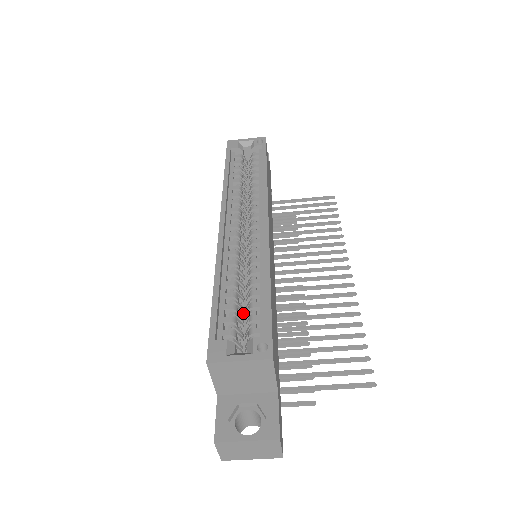
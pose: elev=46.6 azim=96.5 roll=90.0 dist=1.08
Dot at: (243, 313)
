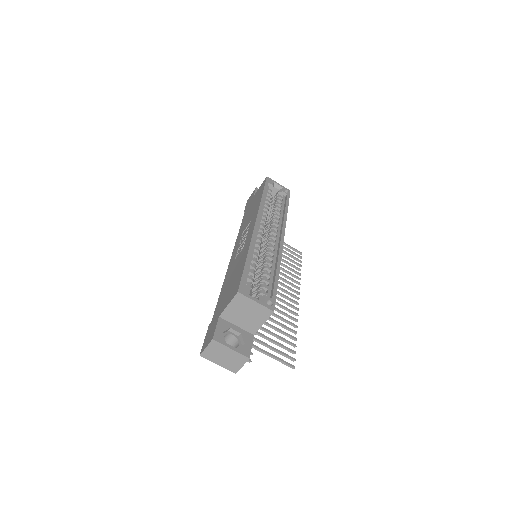
Dot at: (253, 281)
